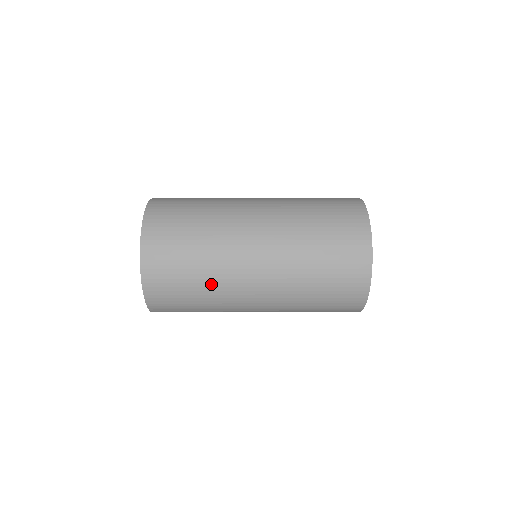
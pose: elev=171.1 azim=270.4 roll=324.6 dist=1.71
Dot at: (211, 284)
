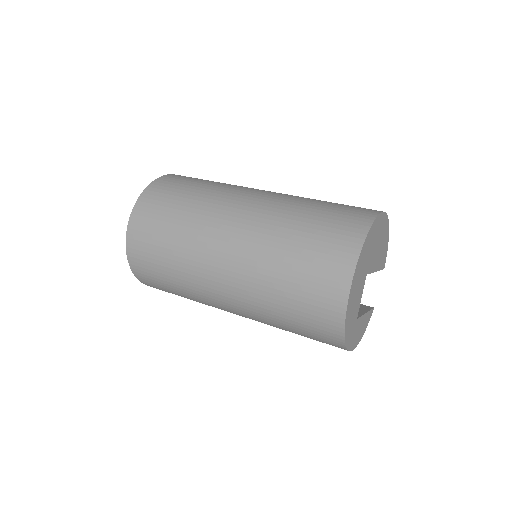
Dot at: (199, 302)
